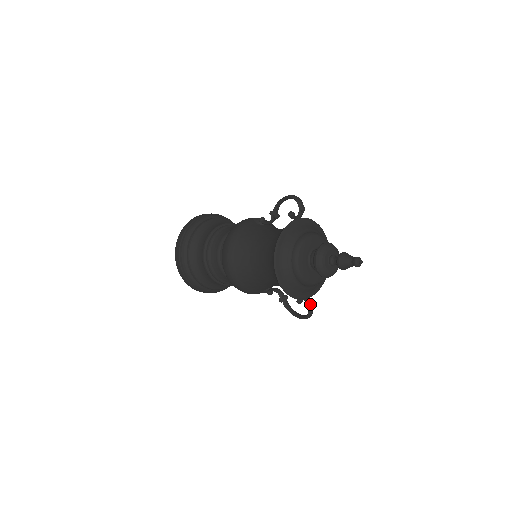
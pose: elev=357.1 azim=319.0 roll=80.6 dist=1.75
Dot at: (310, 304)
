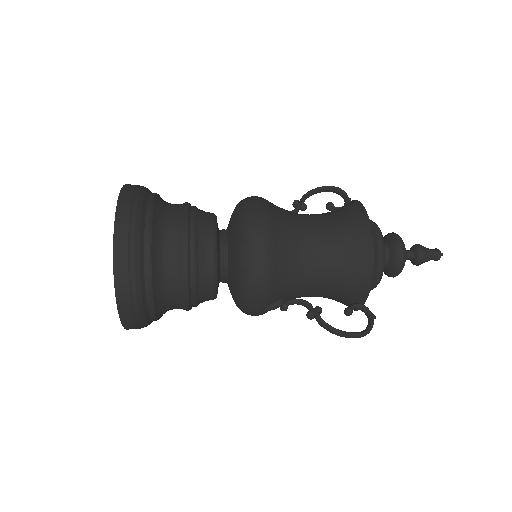
Dot at: (371, 312)
